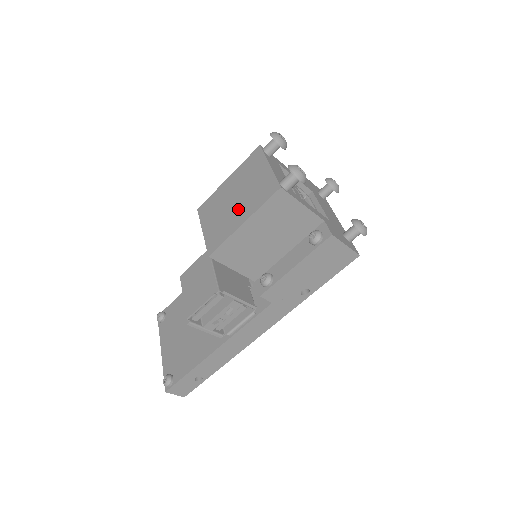
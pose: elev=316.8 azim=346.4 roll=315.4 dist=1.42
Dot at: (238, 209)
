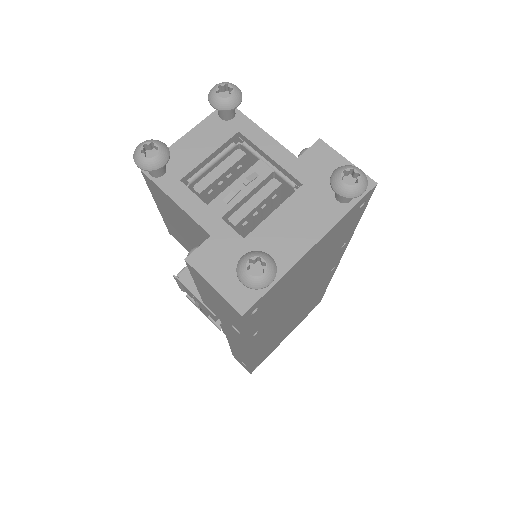
Dot at: occluded
